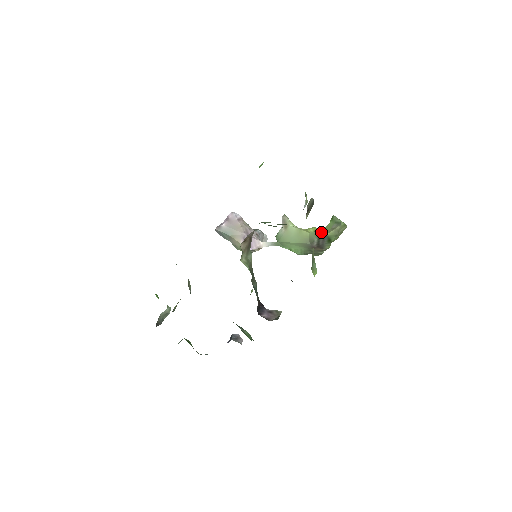
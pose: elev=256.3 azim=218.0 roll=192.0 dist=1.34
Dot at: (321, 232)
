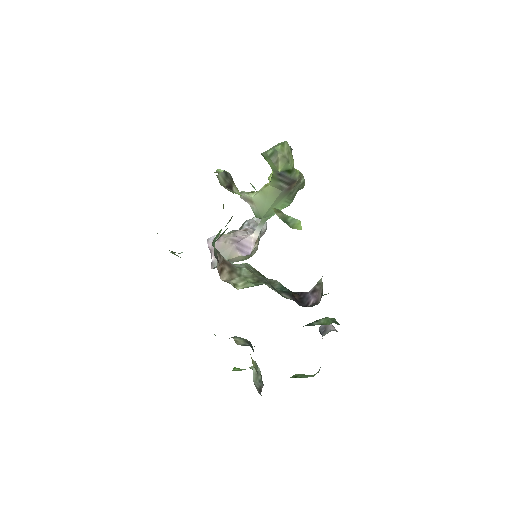
Dot at: (274, 175)
